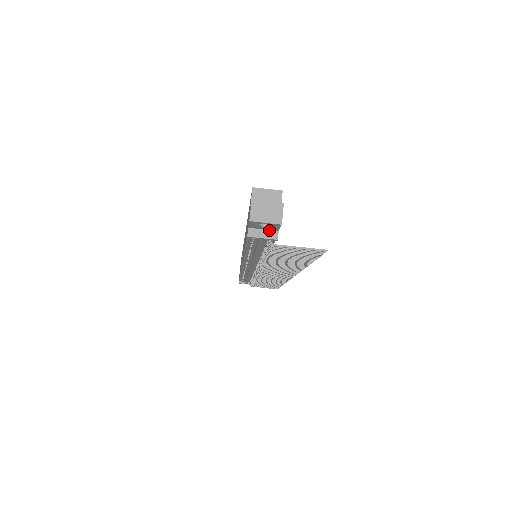
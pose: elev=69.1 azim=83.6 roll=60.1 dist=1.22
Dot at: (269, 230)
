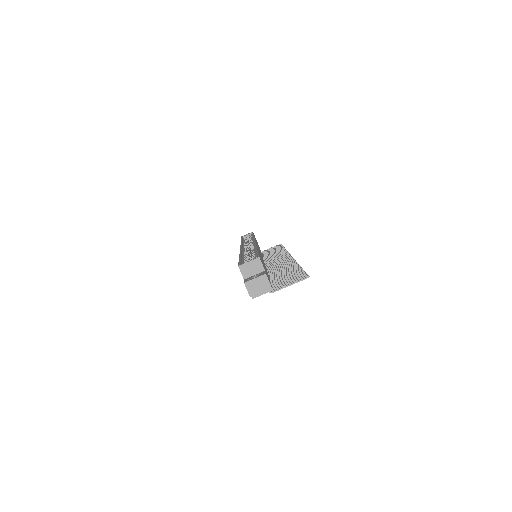
Dot at: occluded
